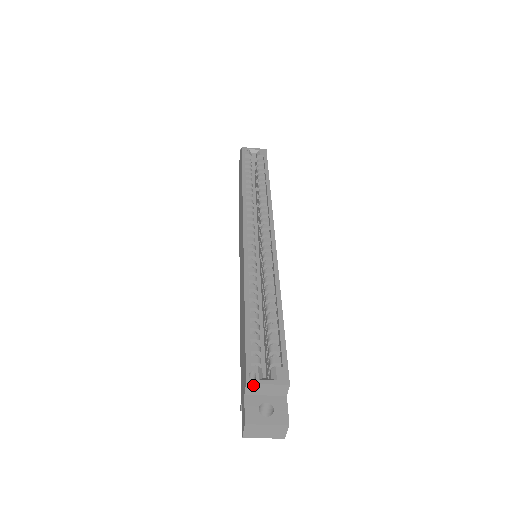
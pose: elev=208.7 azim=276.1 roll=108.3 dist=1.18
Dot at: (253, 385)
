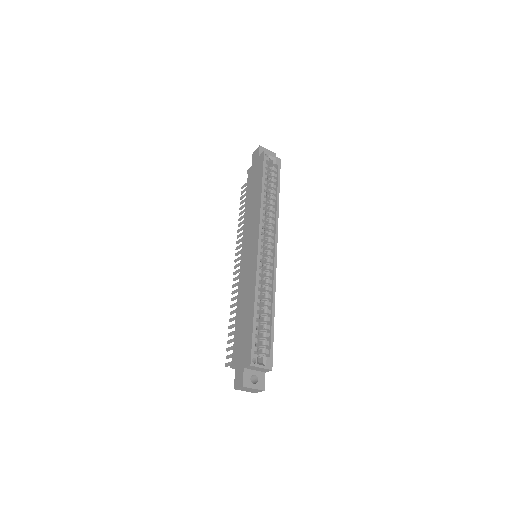
Dot at: (253, 366)
